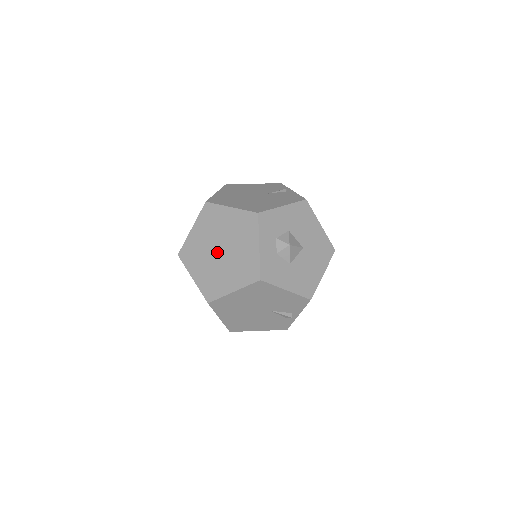
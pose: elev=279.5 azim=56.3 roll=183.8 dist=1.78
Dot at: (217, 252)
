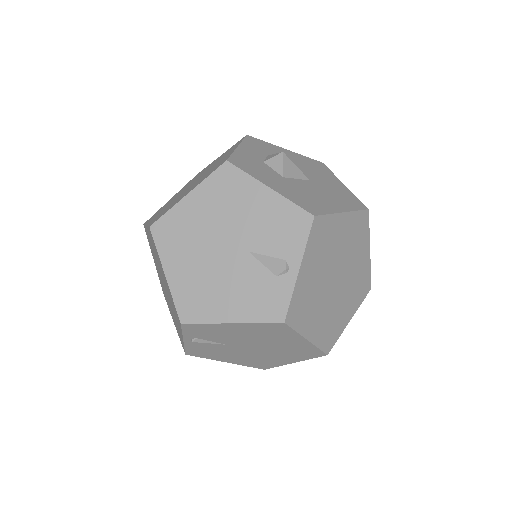
Dot at: (188, 187)
